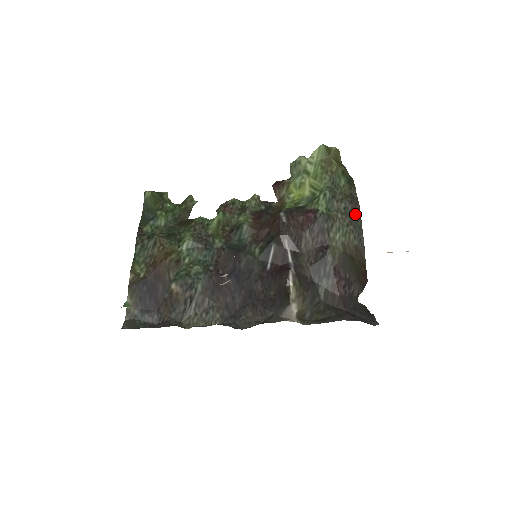
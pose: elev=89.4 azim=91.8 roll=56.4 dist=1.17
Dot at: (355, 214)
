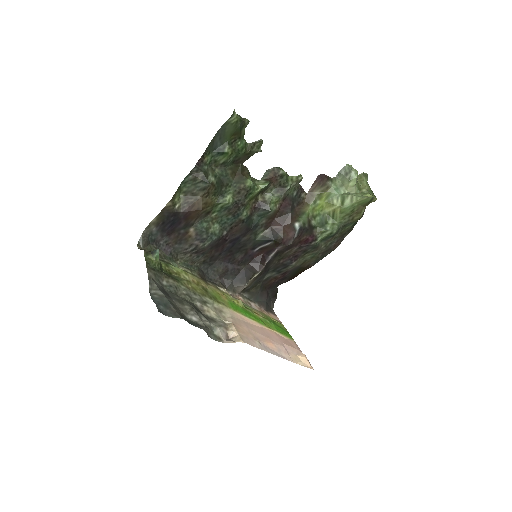
Dot at: (331, 250)
